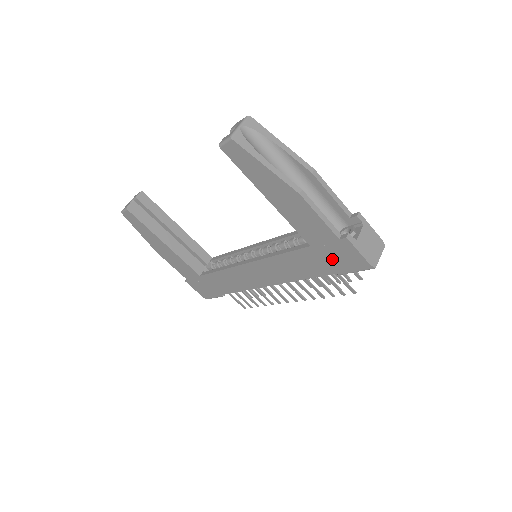
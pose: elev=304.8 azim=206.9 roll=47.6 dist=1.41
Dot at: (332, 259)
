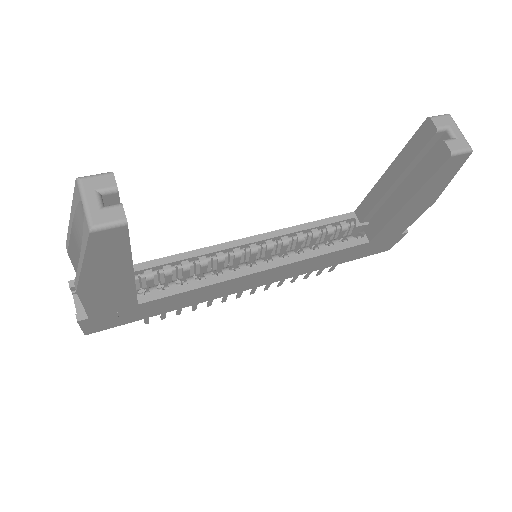
Dot at: (369, 250)
